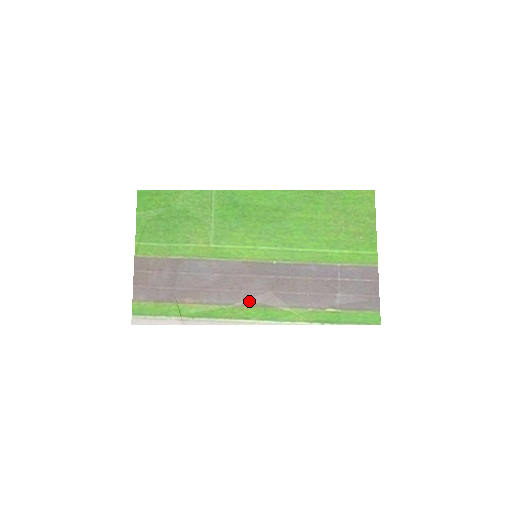
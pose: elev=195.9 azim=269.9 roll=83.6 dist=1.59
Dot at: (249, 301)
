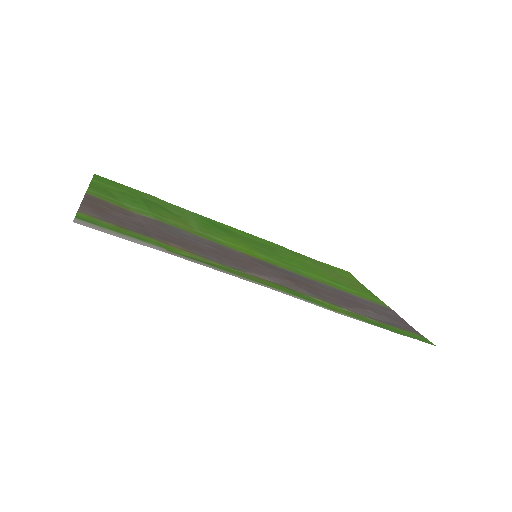
Dot at: (264, 277)
